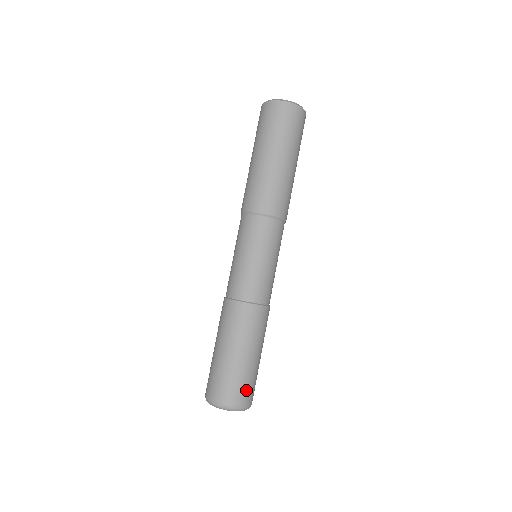
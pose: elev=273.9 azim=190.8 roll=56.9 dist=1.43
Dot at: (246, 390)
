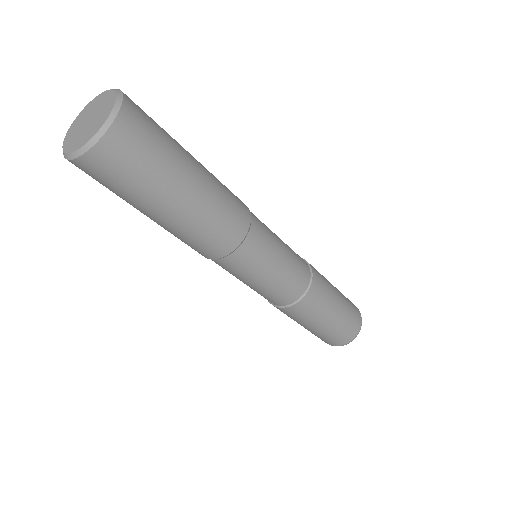
Dot at: (342, 337)
